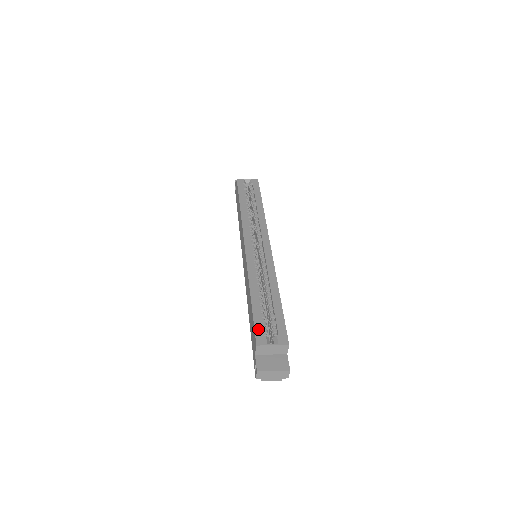
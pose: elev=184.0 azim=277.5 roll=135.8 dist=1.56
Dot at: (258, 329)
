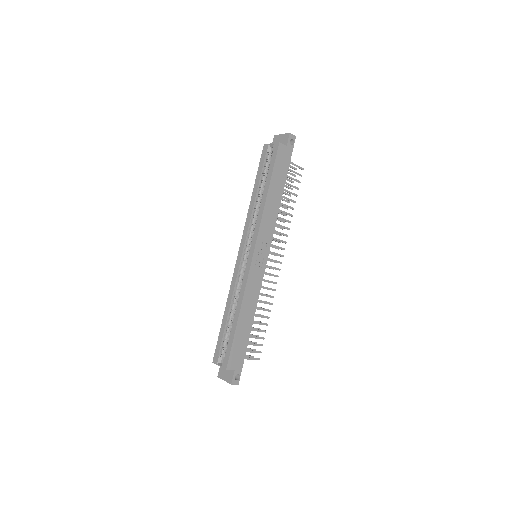
Dot at: (217, 349)
